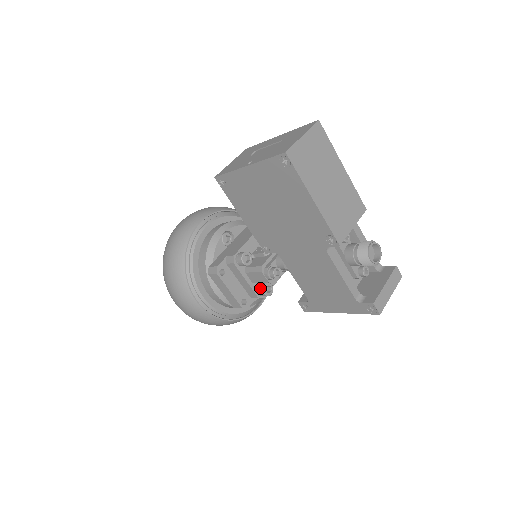
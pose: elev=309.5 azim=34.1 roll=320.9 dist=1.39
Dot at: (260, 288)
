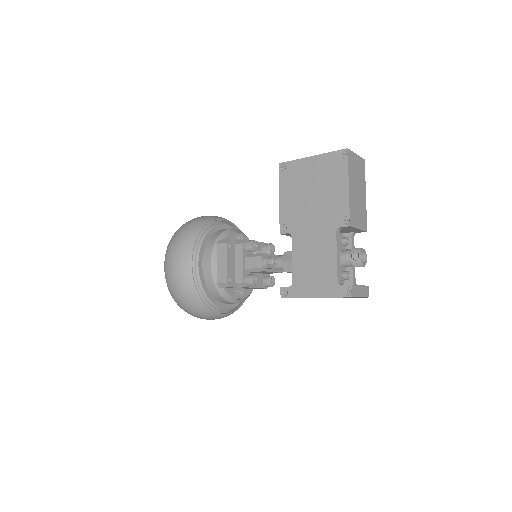
Dot at: (249, 275)
